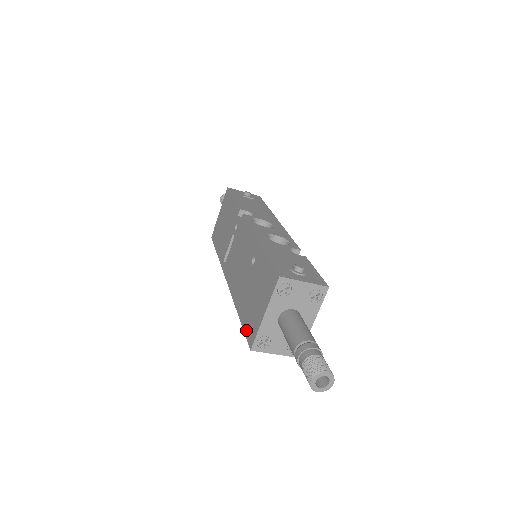
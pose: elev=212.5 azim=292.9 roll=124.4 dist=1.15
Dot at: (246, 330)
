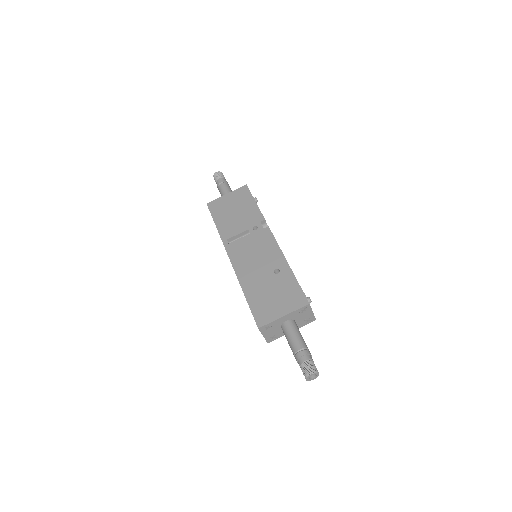
Dot at: (255, 312)
